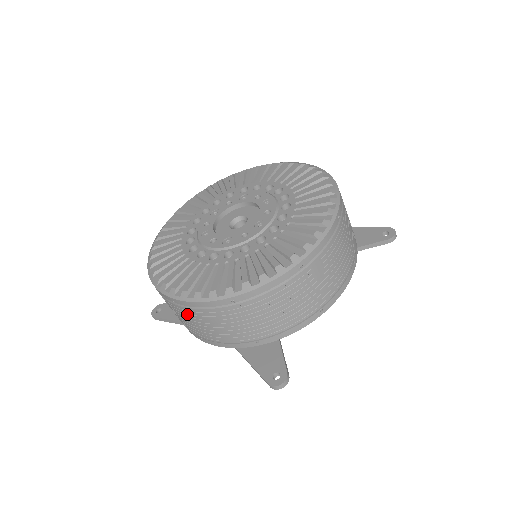
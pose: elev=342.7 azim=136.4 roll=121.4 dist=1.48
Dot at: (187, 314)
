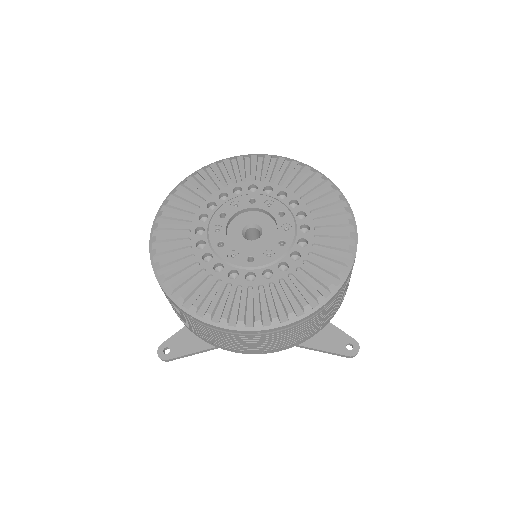
Dot at: (270, 337)
